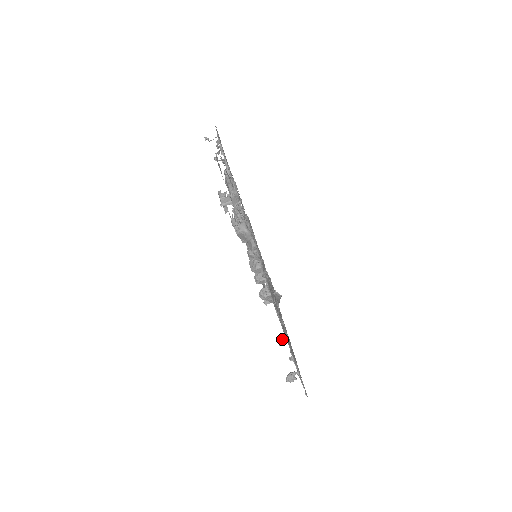
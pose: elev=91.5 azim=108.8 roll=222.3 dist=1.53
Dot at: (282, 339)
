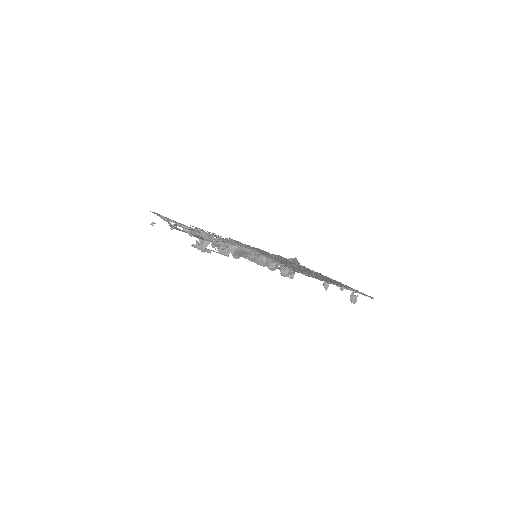
Dot at: (324, 285)
